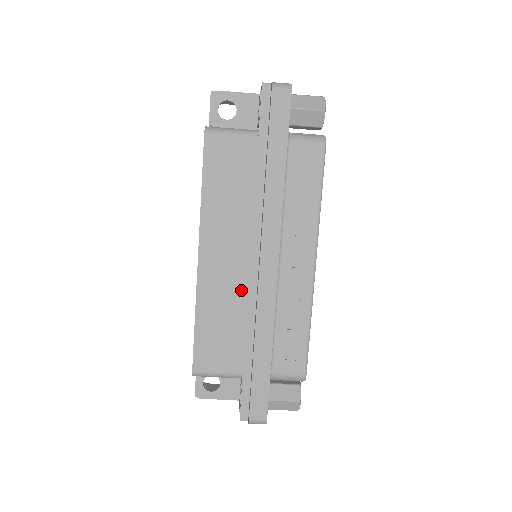
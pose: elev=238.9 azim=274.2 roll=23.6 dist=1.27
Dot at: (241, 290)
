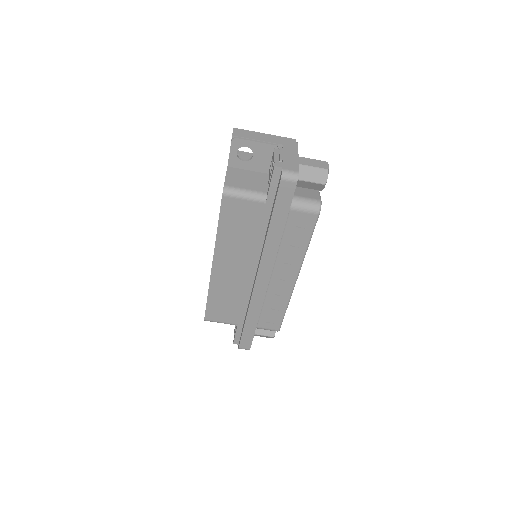
Dot at: (241, 286)
